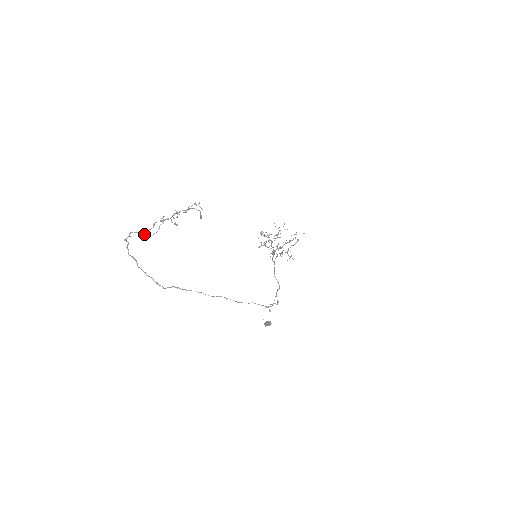
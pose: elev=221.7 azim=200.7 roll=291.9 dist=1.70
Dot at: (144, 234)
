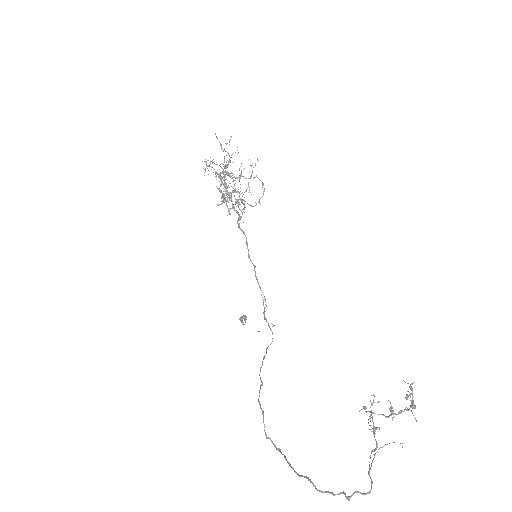
Dot at: occluded
